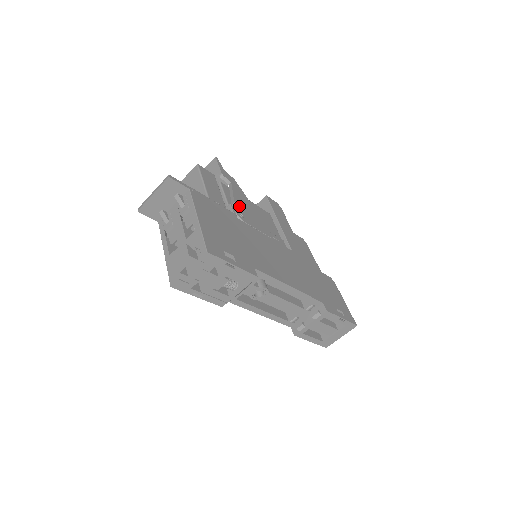
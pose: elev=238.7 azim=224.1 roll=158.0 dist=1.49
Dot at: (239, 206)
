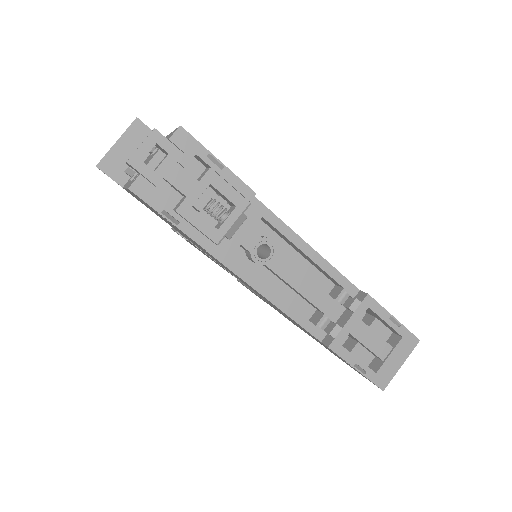
Dot at: occluded
